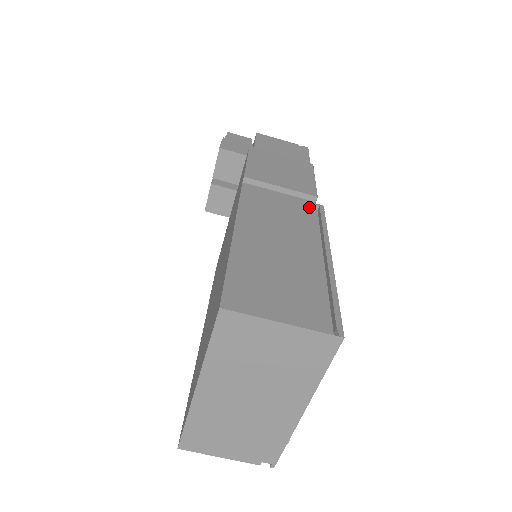
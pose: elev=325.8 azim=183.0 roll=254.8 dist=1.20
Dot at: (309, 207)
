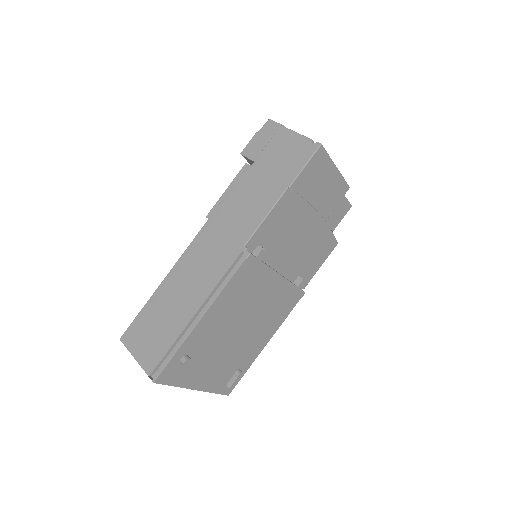
Dot at: (235, 255)
